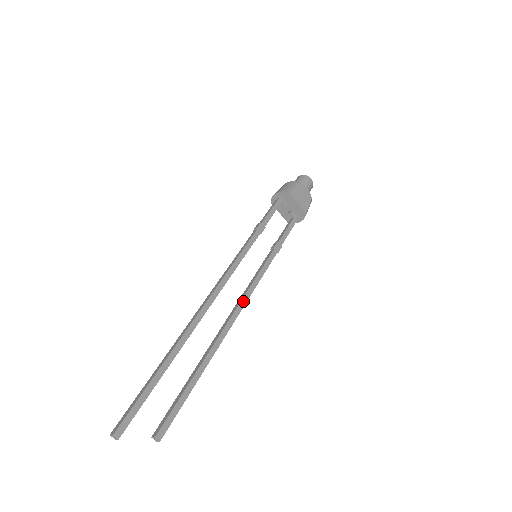
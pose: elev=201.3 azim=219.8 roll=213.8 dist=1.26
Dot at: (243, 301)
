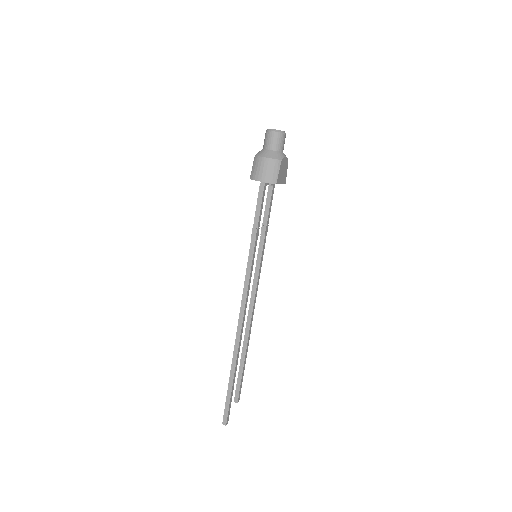
Dot at: (255, 297)
